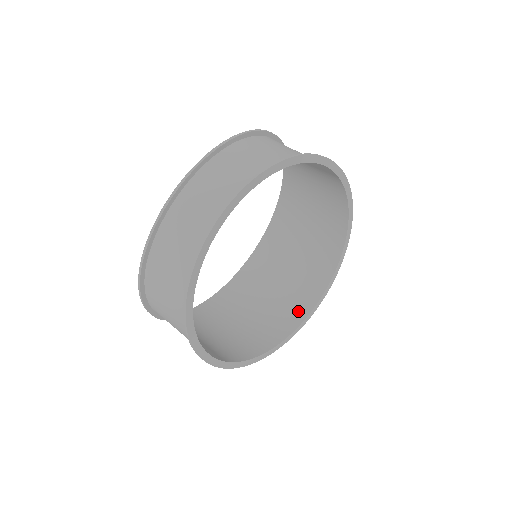
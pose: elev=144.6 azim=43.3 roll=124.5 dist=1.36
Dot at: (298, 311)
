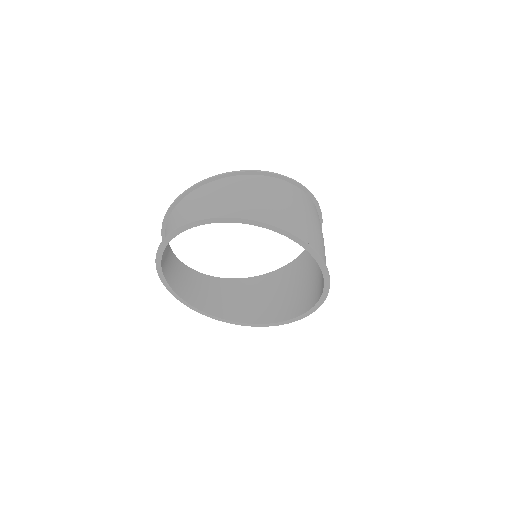
Dot at: (321, 289)
